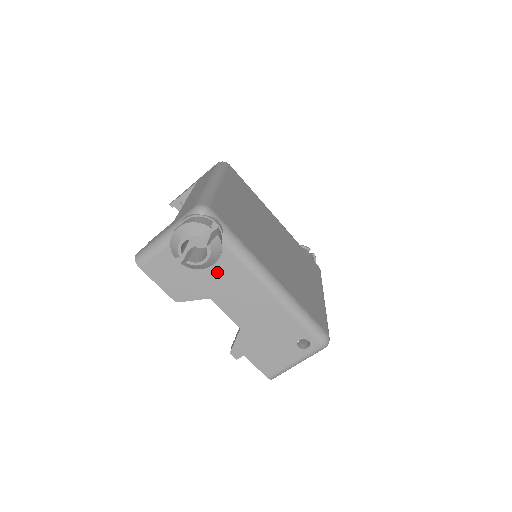
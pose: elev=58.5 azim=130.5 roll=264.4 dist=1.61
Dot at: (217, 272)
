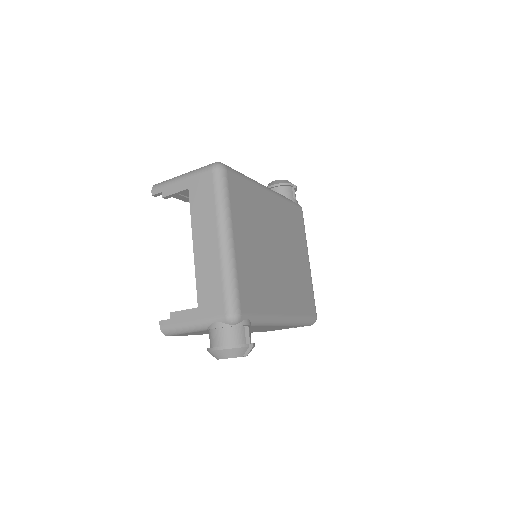
Dot at: occluded
